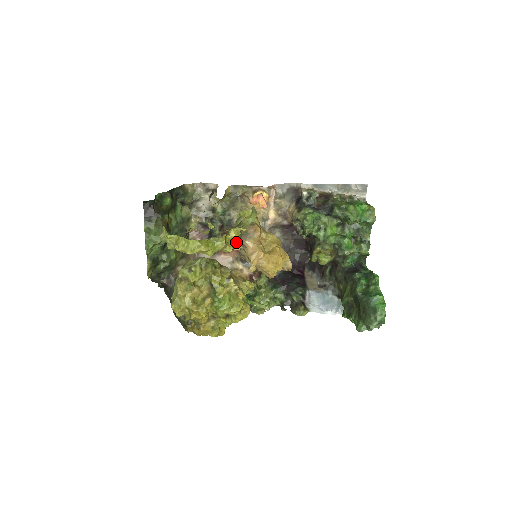
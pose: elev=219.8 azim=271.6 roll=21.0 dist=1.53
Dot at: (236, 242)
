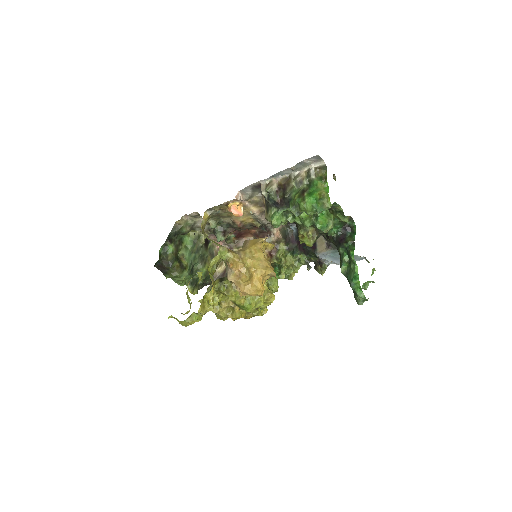
Dot at: (212, 302)
